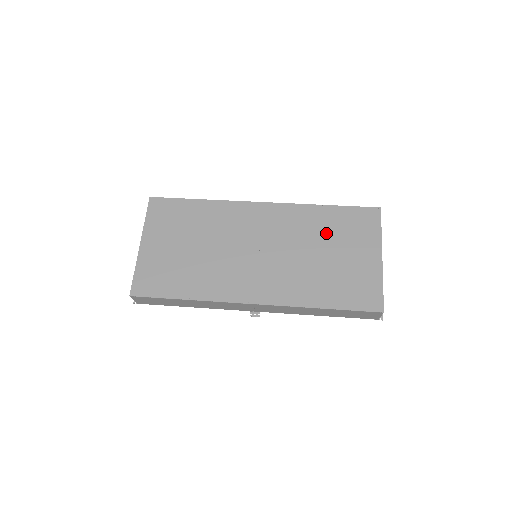
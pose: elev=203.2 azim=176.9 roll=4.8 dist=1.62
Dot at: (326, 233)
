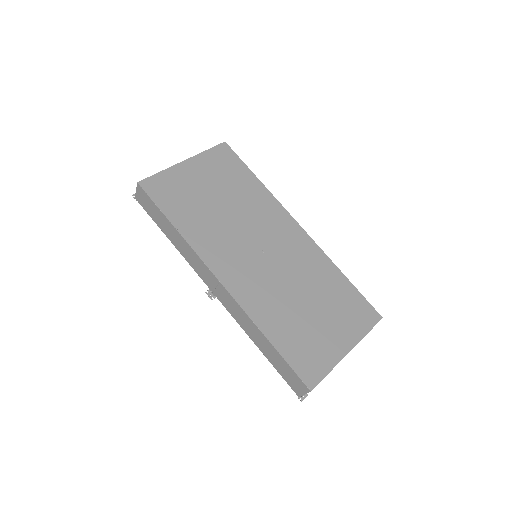
Dot at: (325, 292)
